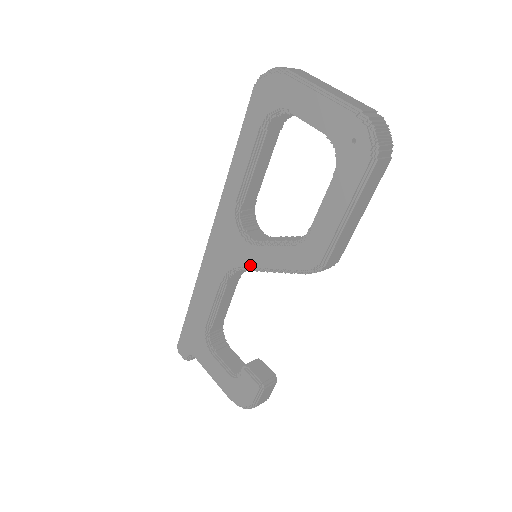
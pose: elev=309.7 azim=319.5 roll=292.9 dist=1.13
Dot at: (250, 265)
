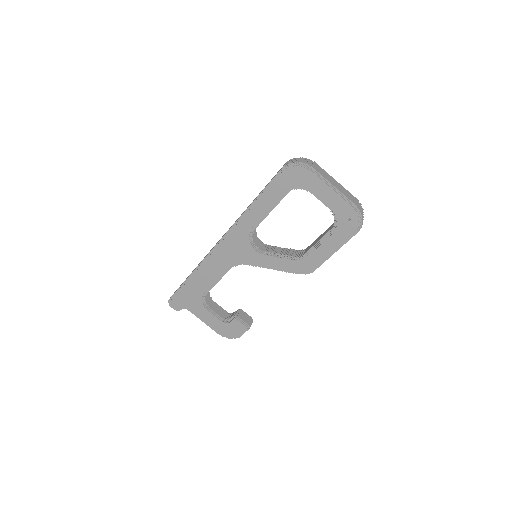
Dot at: (256, 264)
